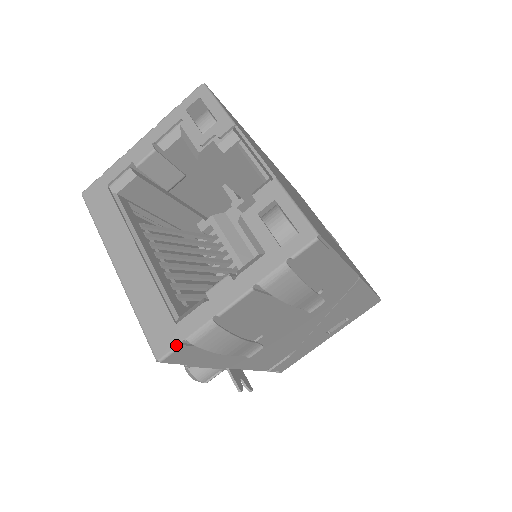
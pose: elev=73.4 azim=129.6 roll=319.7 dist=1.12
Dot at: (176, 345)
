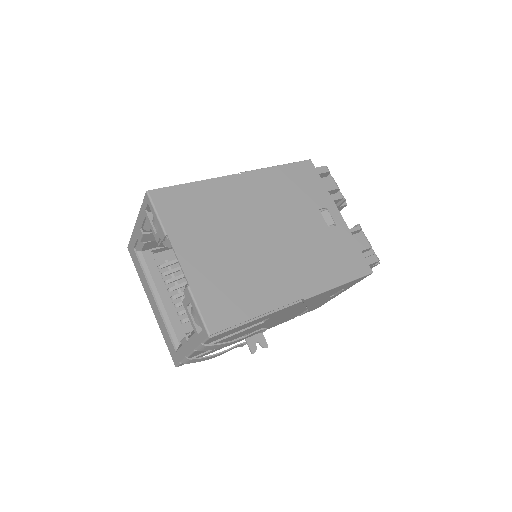
Dot at: (178, 363)
